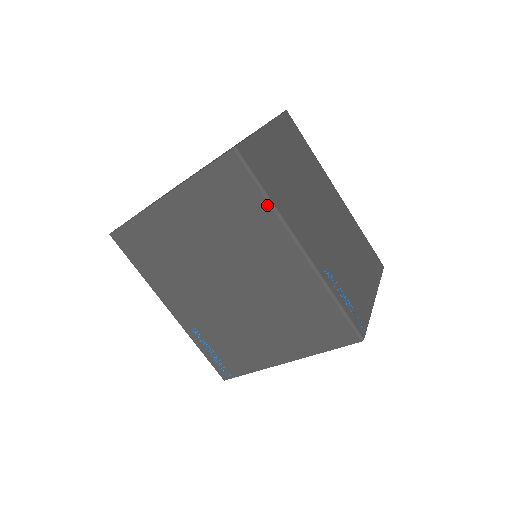
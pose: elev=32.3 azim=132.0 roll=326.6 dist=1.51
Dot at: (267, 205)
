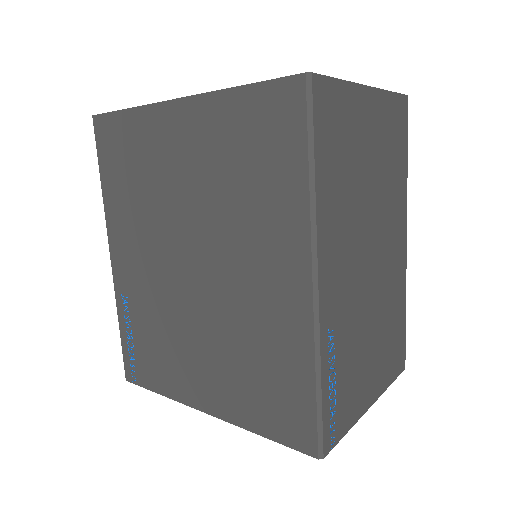
Dot at: (305, 188)
